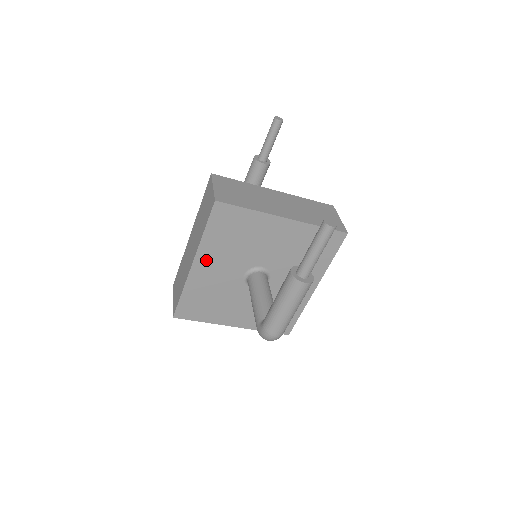
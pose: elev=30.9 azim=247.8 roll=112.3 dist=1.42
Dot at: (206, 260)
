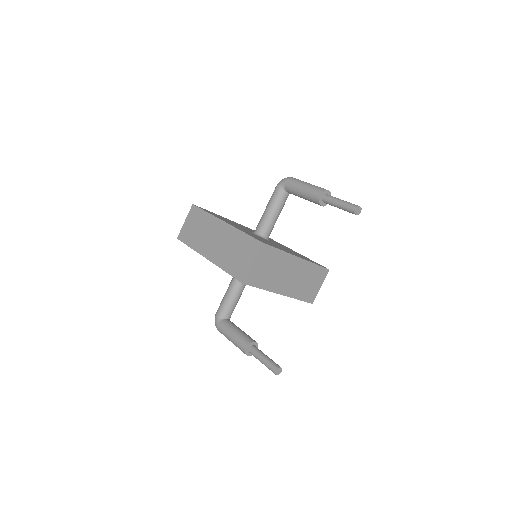
Dot at: occluded
